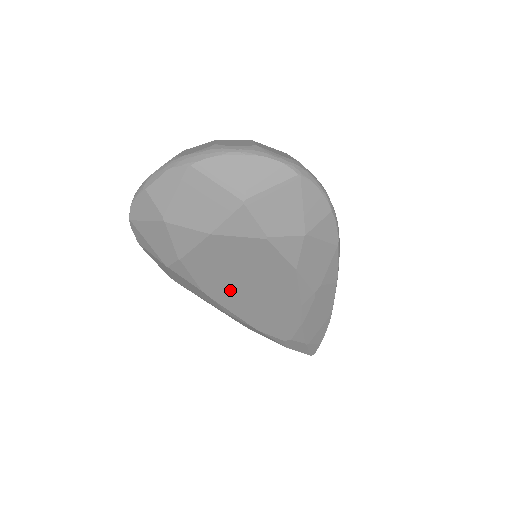
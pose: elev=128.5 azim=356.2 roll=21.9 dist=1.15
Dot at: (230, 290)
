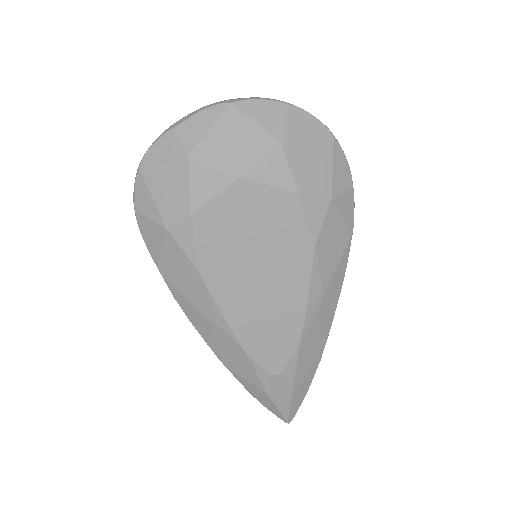
Dot at: (233, 274)
